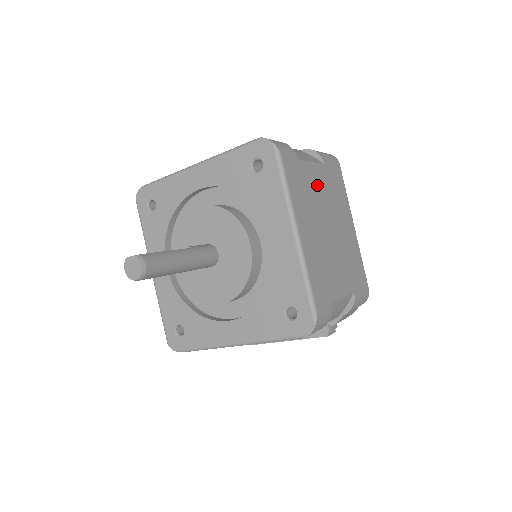
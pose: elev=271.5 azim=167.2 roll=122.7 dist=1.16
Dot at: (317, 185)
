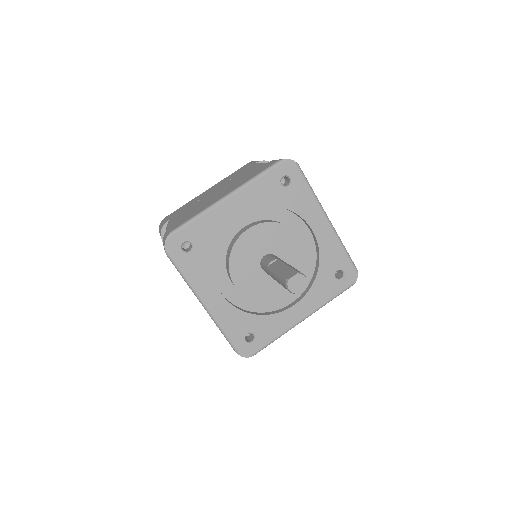
Dot at: occluded
